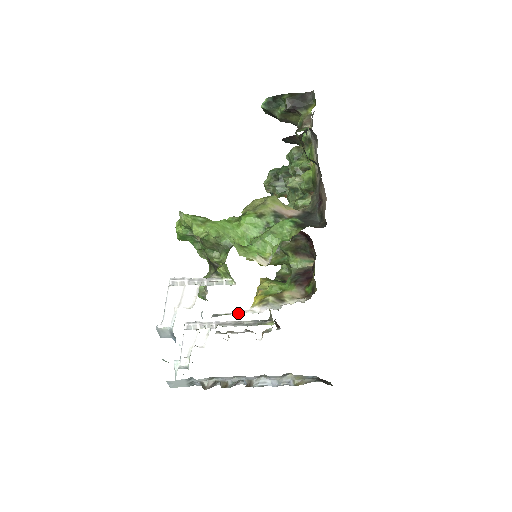
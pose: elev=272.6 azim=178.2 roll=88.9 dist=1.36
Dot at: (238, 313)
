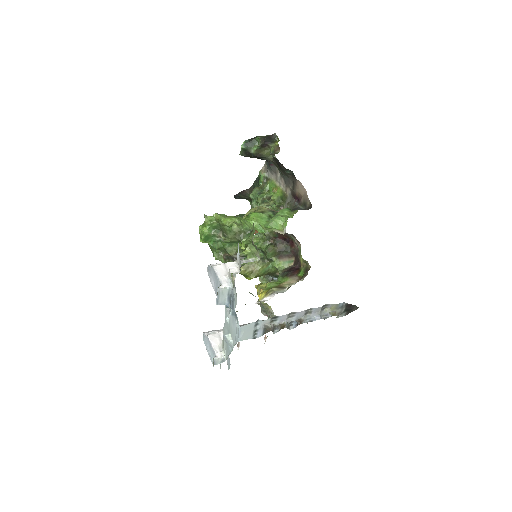
Dot at: occluded
